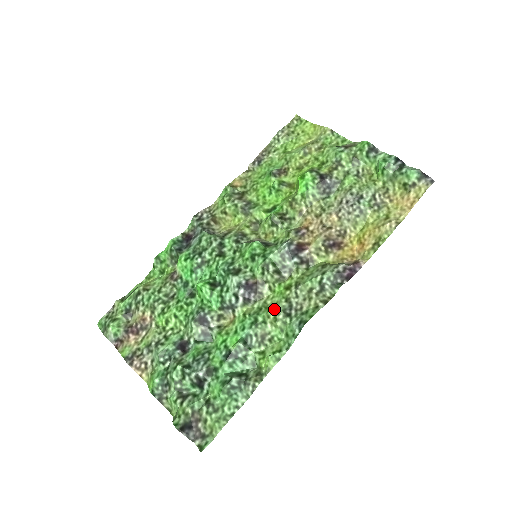
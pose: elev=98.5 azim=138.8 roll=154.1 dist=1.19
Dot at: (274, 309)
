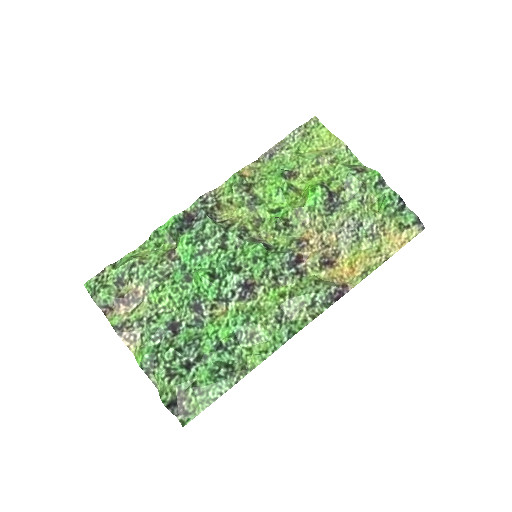
Dot at: (267, 313)
